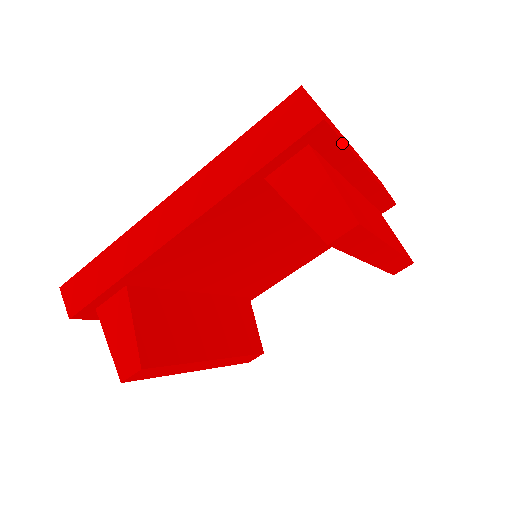
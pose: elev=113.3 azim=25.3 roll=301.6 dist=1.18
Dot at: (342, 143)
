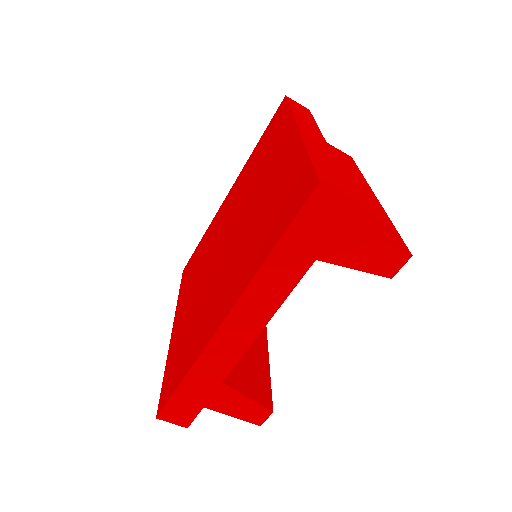
Dot at: (344, 180)
